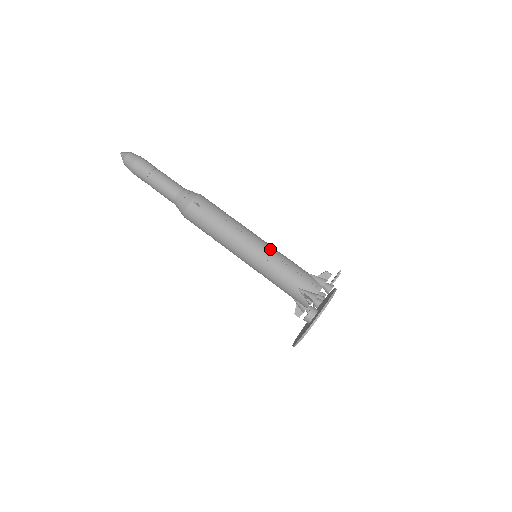
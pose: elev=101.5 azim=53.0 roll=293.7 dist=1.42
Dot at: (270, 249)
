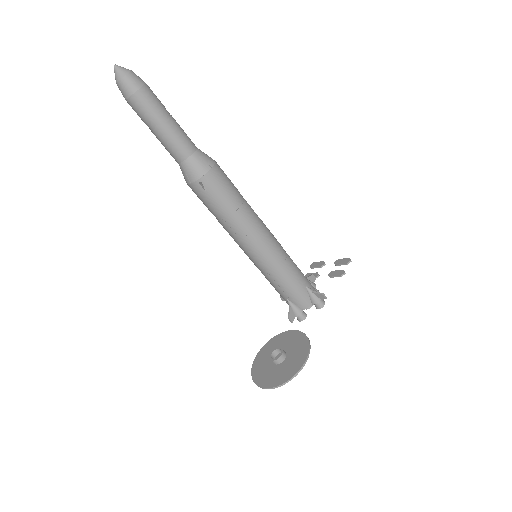
Dot at: (273, 257)
